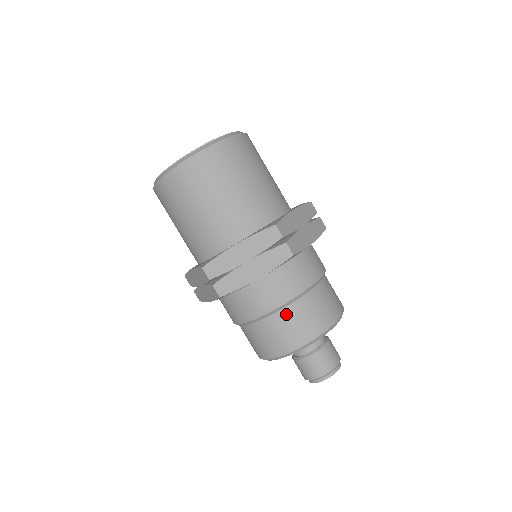
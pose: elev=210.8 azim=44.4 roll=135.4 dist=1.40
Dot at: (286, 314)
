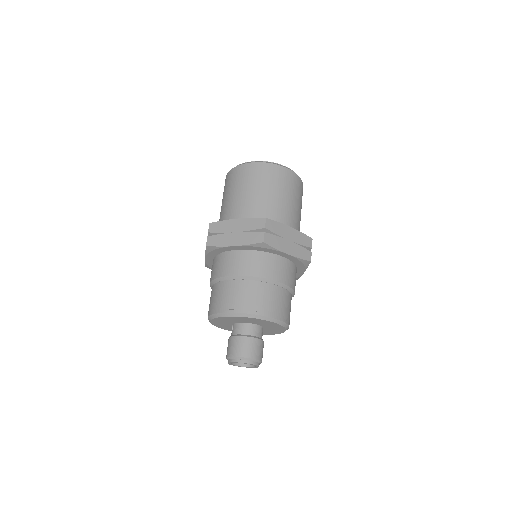
Dot at: (279, 291)
